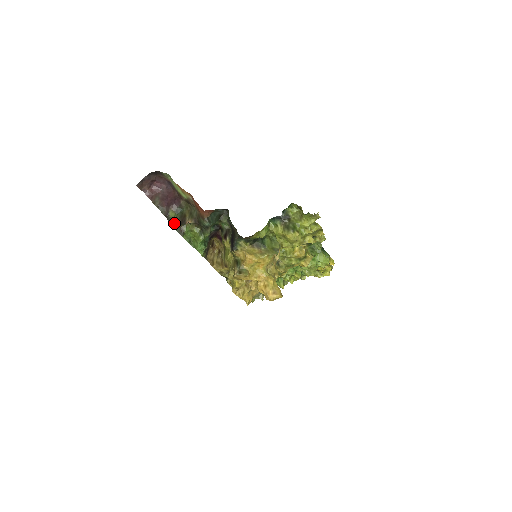
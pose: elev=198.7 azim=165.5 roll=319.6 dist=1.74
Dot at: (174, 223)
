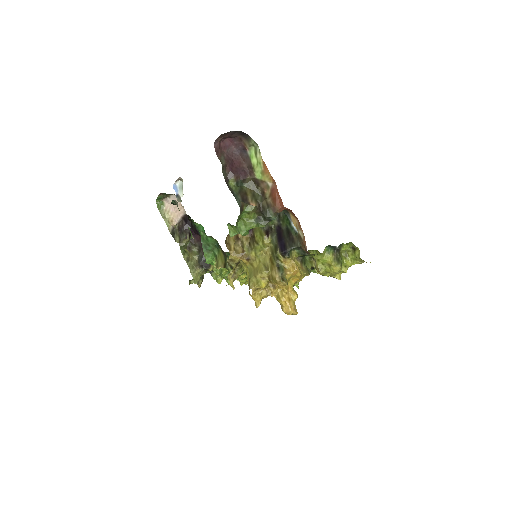
Dot at: (235, 195)
